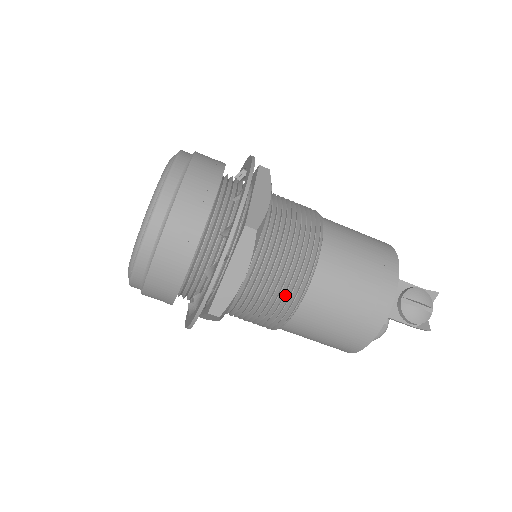
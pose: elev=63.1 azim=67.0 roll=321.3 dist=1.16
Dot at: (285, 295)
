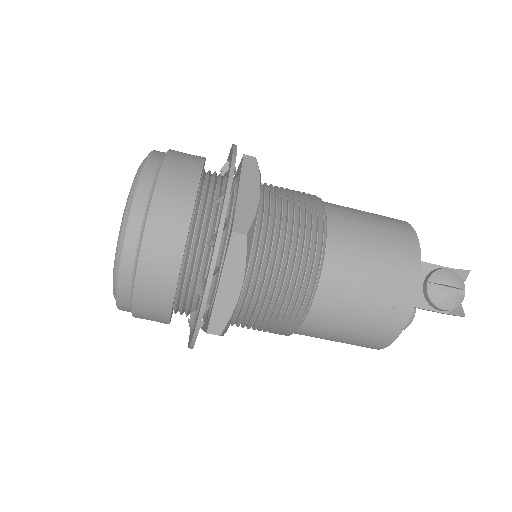
Dot at: (291, 300)
